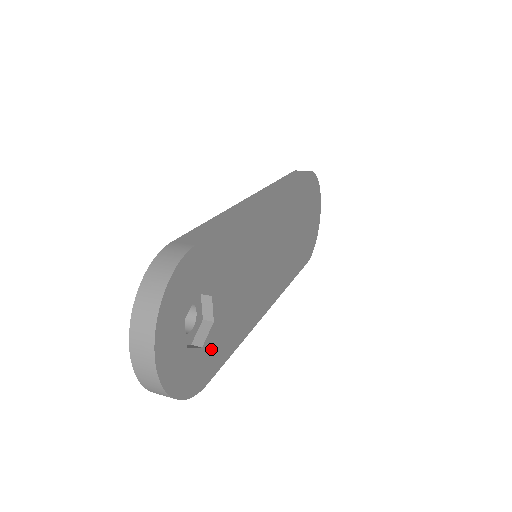
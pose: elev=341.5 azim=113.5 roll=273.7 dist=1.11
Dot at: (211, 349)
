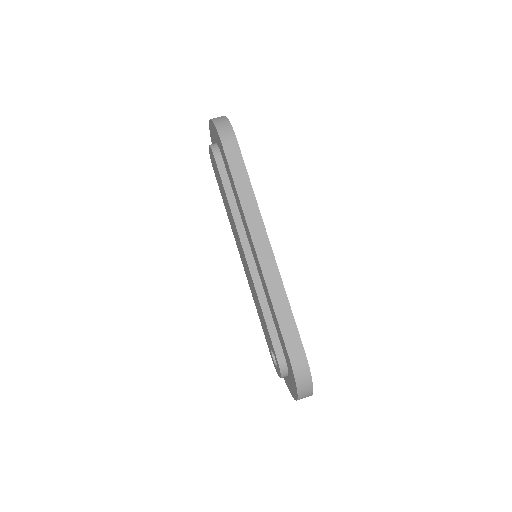
Dot at: occluded
